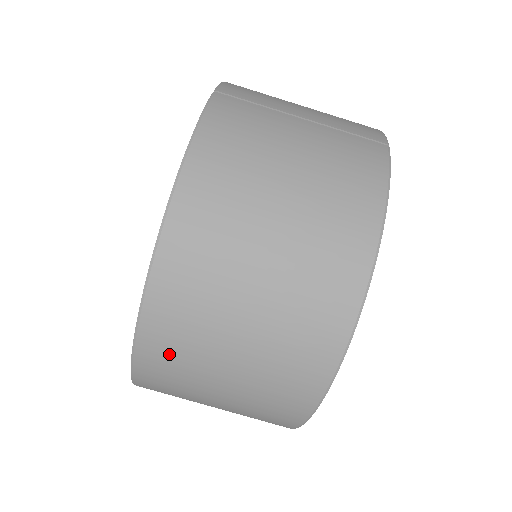
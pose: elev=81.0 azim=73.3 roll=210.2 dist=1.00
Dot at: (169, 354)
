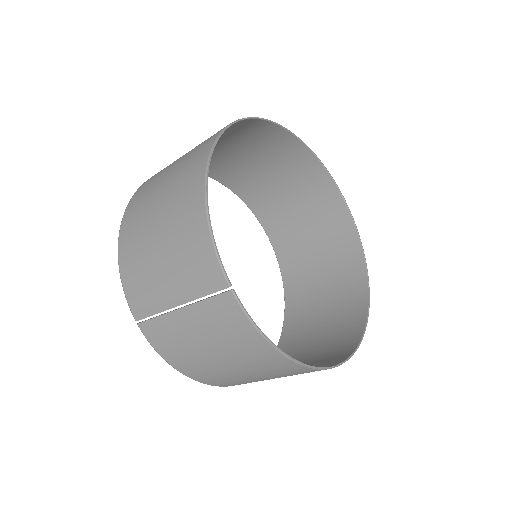
Dot at: occluded
